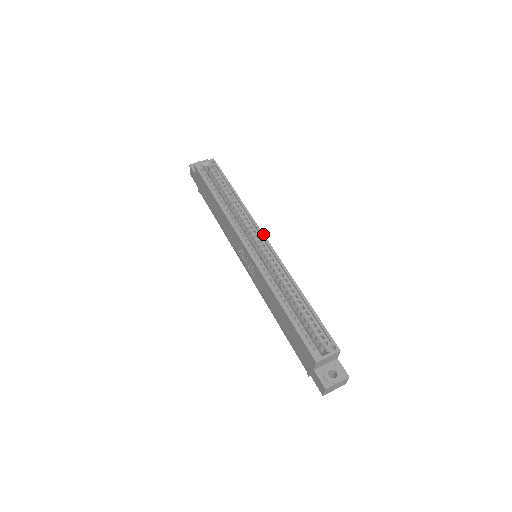
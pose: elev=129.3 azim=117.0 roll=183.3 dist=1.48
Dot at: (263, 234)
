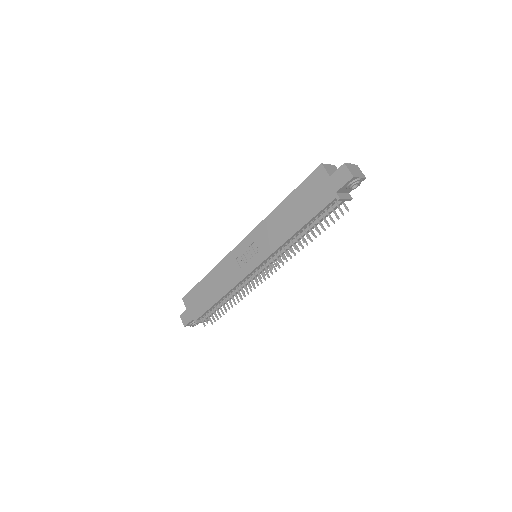
Dot at: occluded
